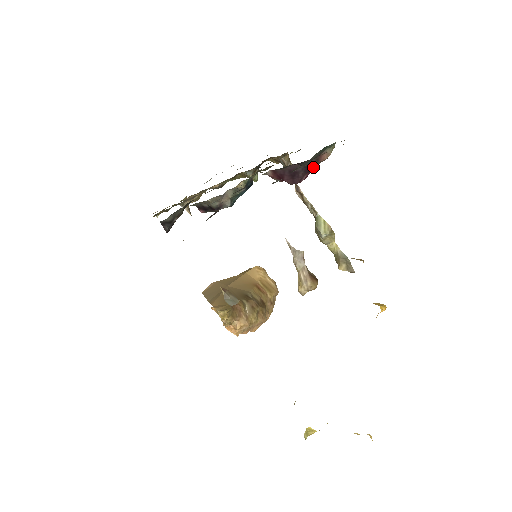
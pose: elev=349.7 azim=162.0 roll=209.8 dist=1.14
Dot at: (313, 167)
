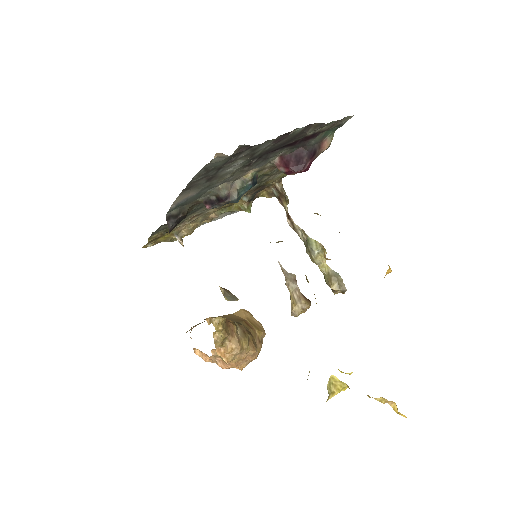
Dot at: (315, 155)
